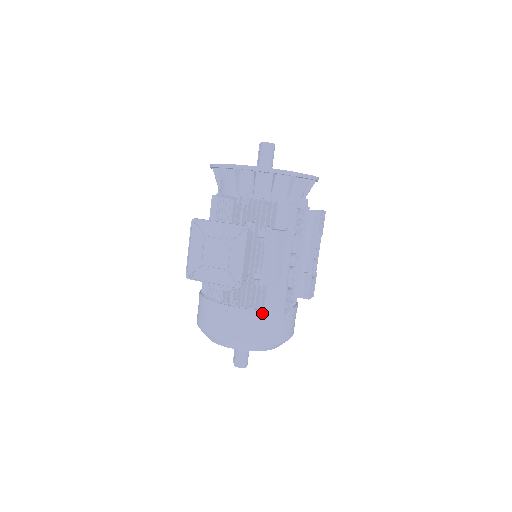
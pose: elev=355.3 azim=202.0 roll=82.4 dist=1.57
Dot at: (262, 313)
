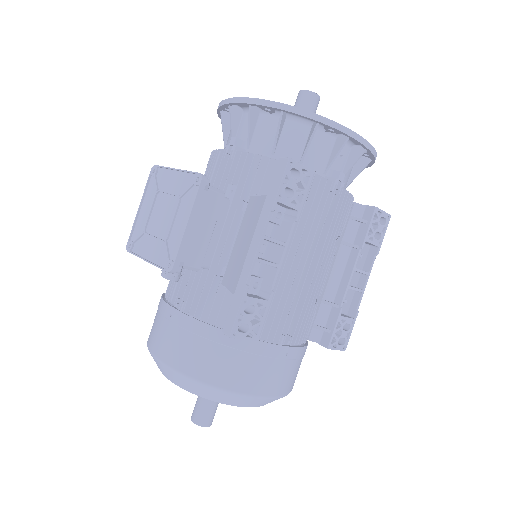
Dot at: (216, 332)
